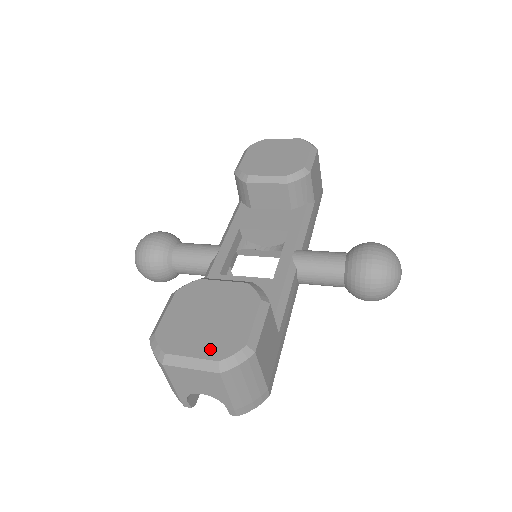
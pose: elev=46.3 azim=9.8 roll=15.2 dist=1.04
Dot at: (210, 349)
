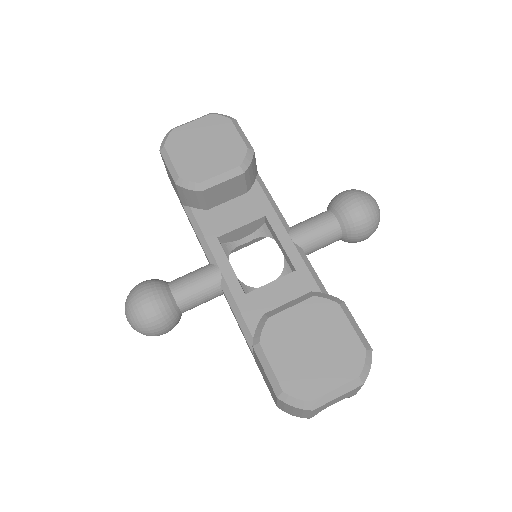
Dot at: (343, 372)
